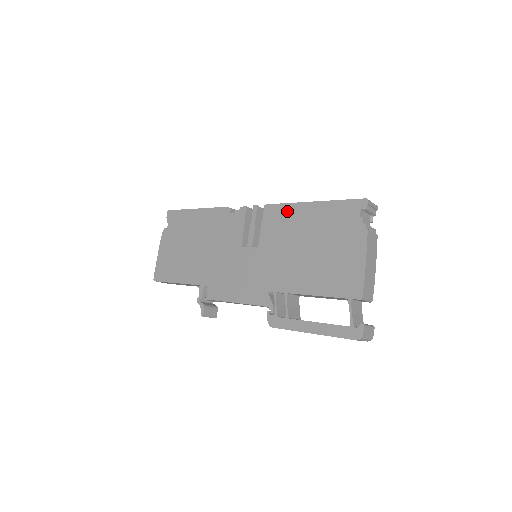
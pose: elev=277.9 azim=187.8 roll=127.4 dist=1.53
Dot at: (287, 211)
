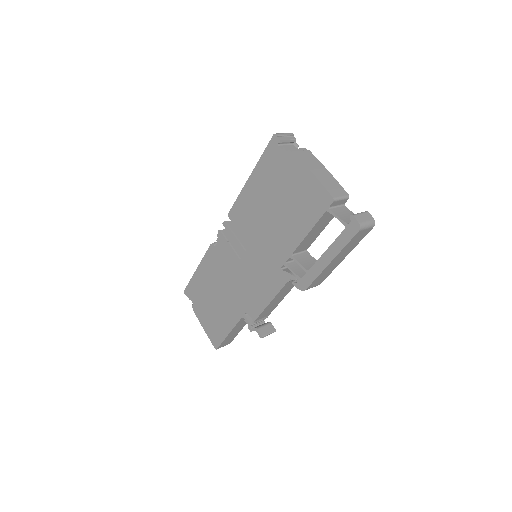
Dot at: (242, 202)
